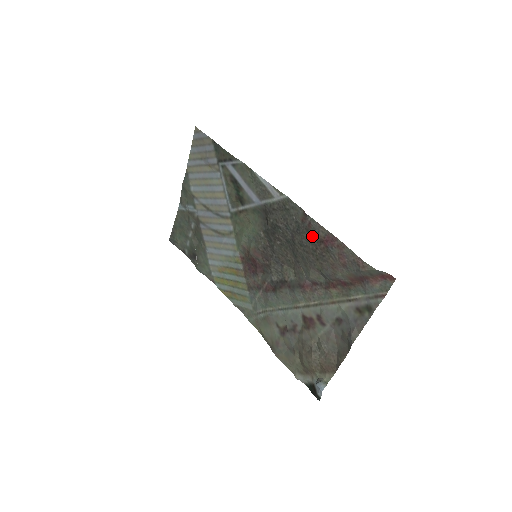
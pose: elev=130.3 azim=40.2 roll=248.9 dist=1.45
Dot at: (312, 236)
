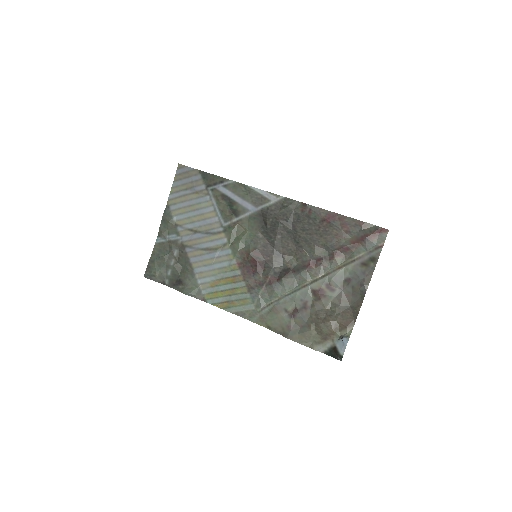
Dot at: (314, 219)
